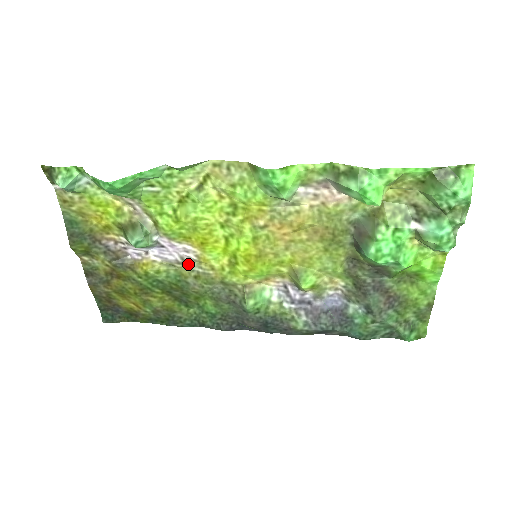
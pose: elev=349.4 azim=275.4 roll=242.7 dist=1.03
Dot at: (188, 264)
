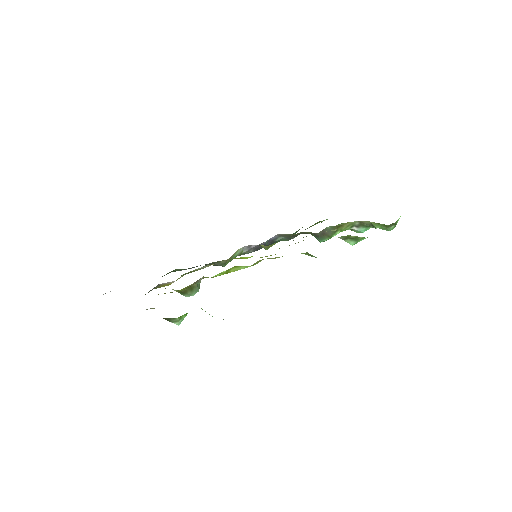
Dot at: (200, 268)
